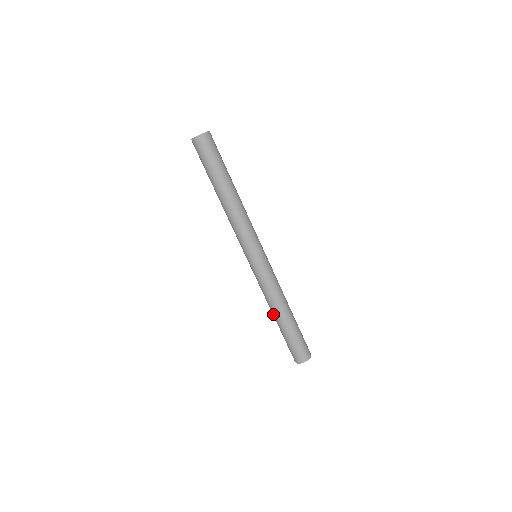
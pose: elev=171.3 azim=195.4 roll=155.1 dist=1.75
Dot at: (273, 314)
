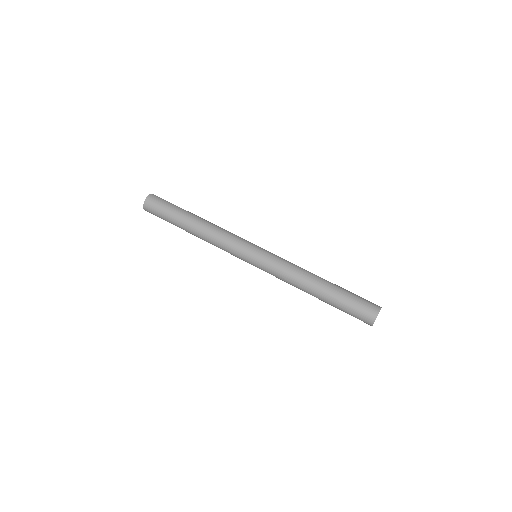
Dot at: (310, 294)
